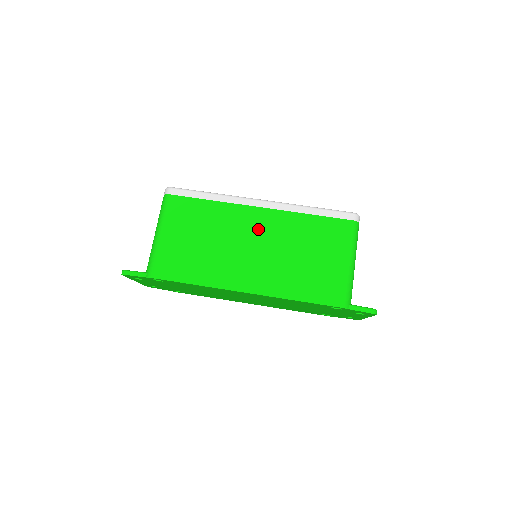
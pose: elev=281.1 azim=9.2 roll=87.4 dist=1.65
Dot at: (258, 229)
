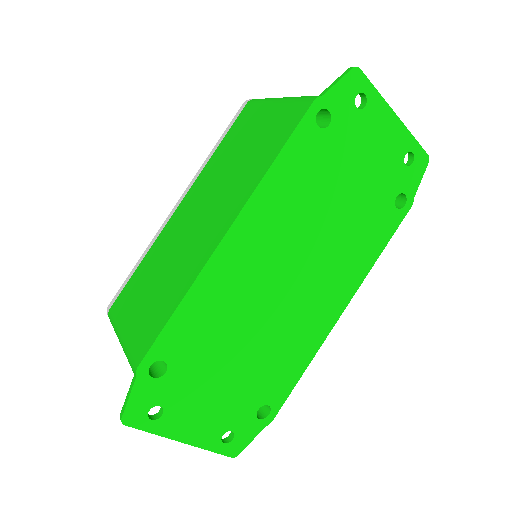
Dot at: (191, 209)
